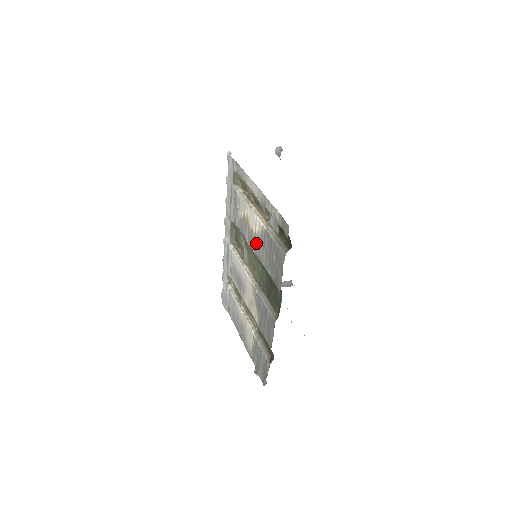
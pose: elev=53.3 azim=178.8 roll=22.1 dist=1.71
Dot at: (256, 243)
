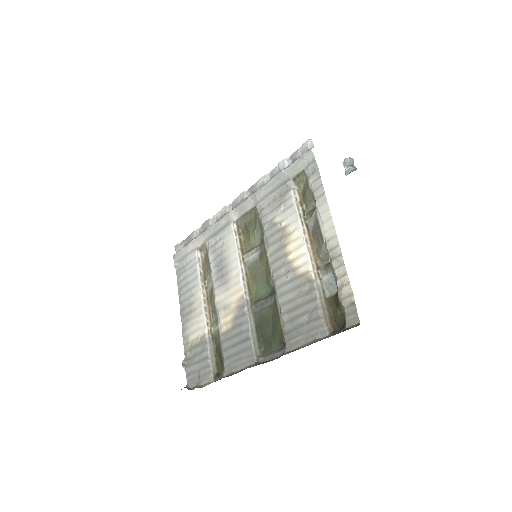
Dot at: (284, 272)
